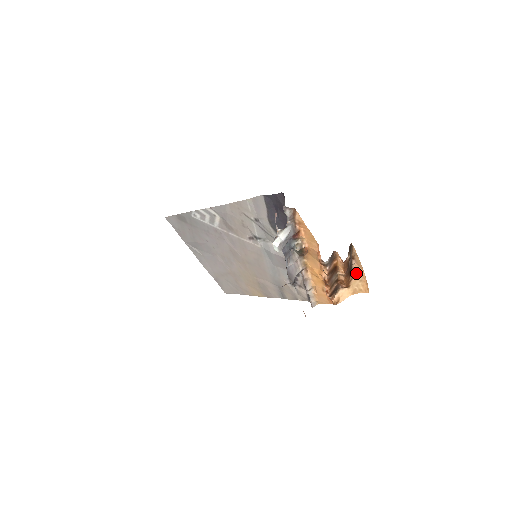
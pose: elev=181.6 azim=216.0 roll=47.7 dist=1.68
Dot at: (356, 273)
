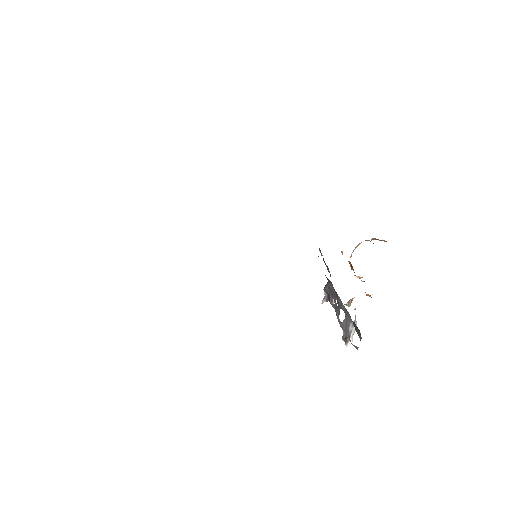
Dot at: occluded
